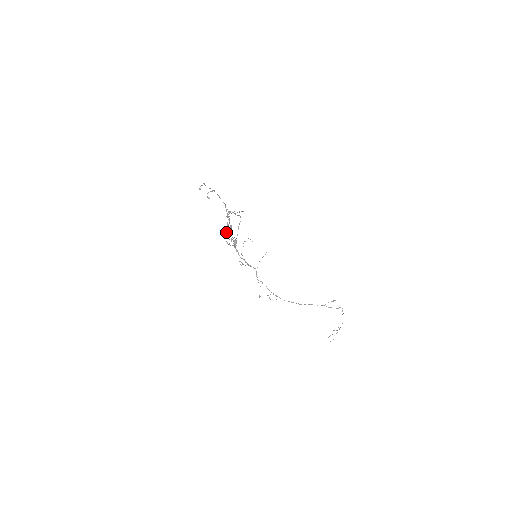
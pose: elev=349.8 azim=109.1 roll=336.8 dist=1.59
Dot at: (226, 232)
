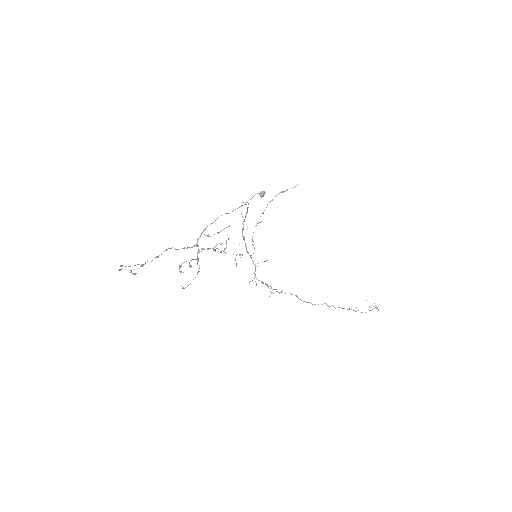
Dot at: (202, 249)
